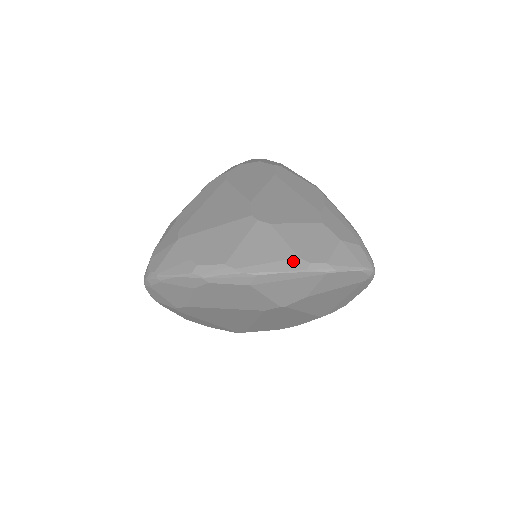
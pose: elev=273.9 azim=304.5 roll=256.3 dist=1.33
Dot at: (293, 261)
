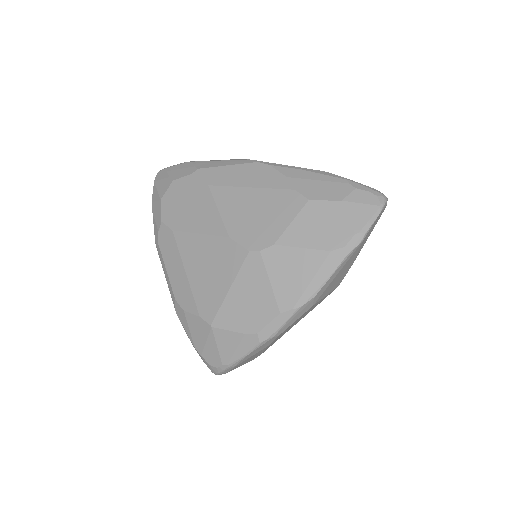
Dot at: (329, 259)
